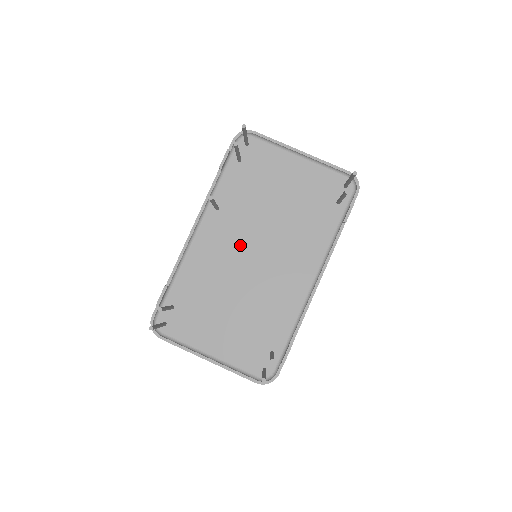
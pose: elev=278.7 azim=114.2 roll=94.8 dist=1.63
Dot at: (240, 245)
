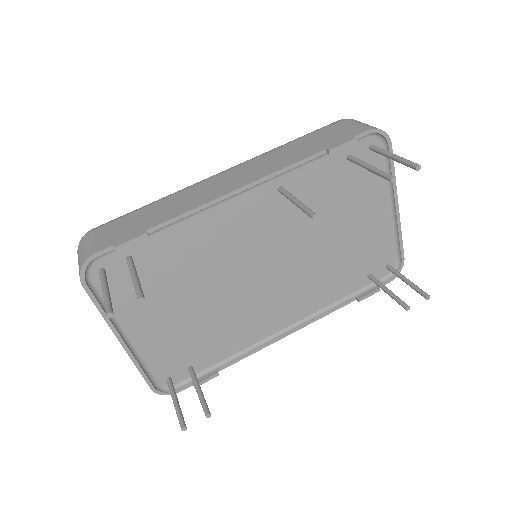
Dot at: (262, 247)
